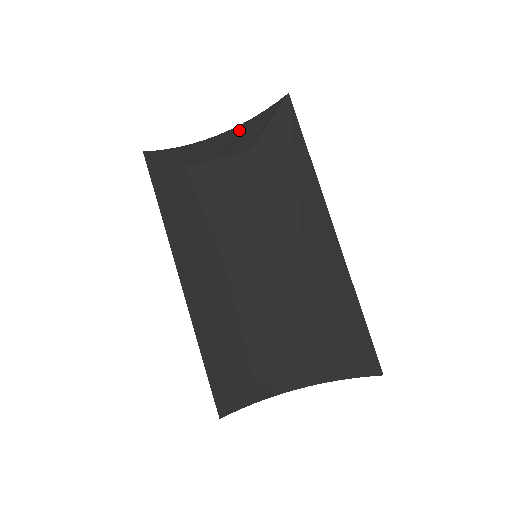
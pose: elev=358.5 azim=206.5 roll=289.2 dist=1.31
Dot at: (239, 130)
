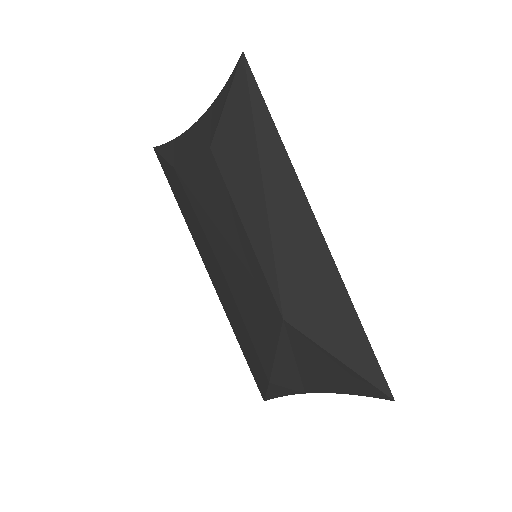
Dot at: (209, 114)
